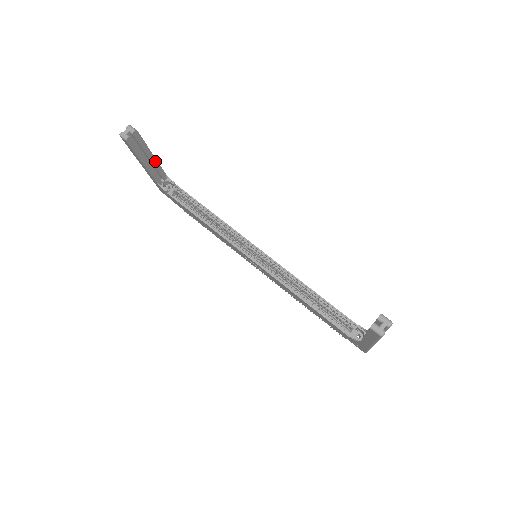
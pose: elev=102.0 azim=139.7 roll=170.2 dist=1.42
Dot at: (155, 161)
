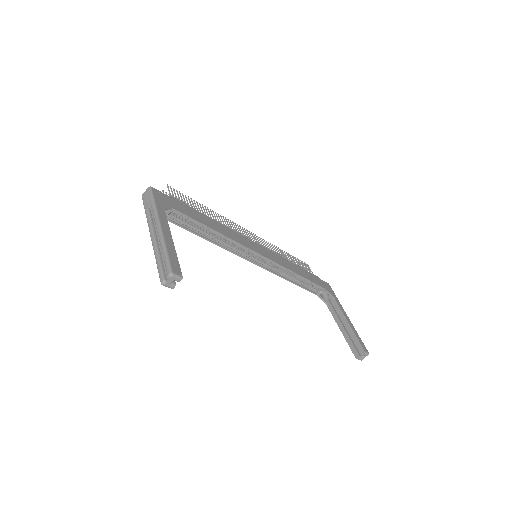
Dot at: (169, 234)
